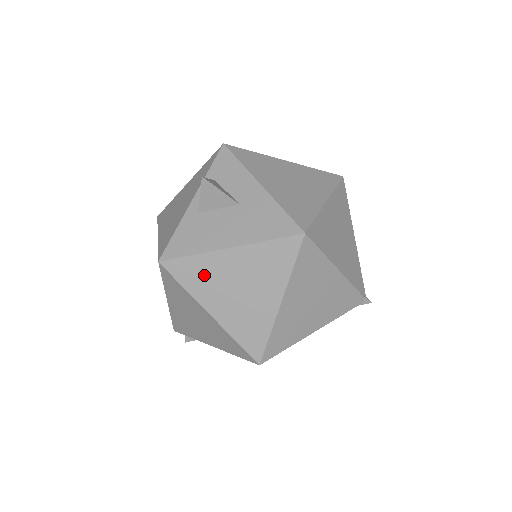
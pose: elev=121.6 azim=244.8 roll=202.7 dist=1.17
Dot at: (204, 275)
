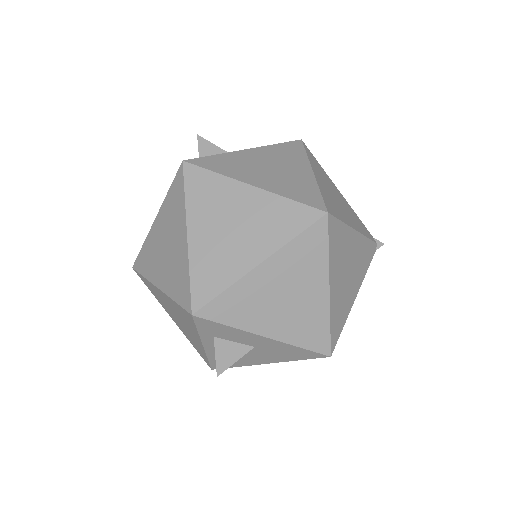
Dot at: occluded
